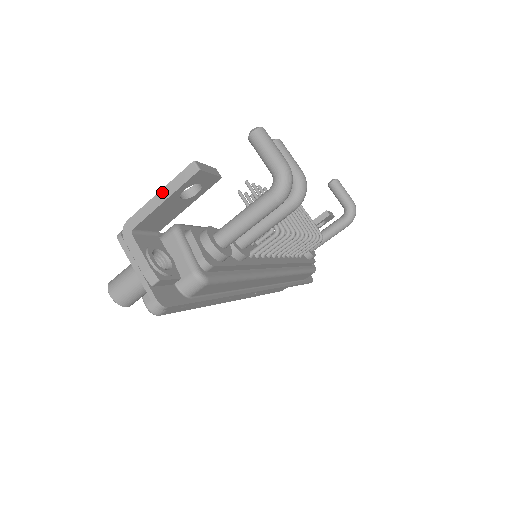
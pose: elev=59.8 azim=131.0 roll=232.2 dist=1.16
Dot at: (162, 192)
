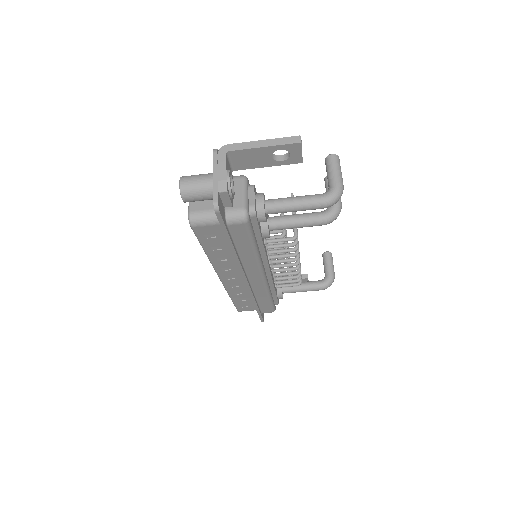
Dot at: (266, 141)
